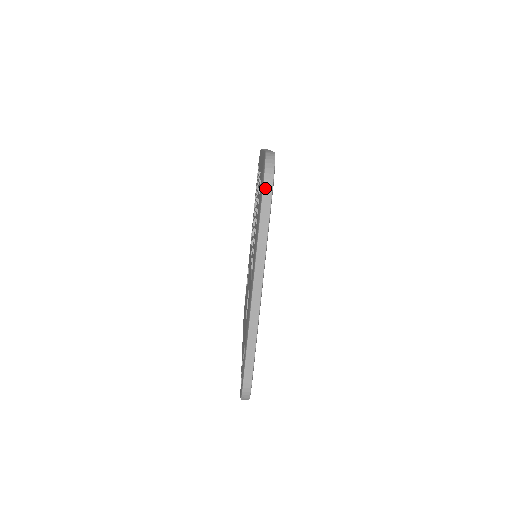
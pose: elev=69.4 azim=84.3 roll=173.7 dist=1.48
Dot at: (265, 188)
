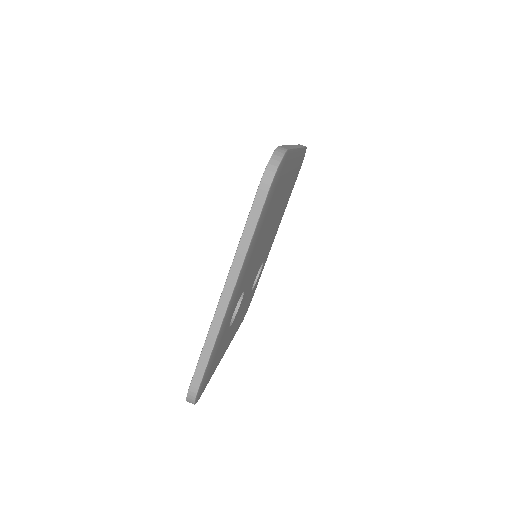
Dot at: (261, 186)
